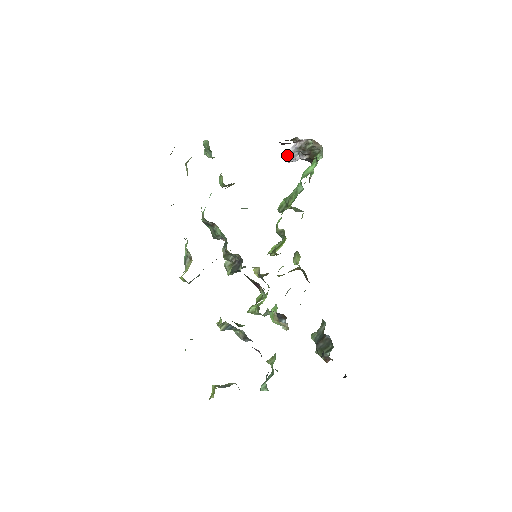
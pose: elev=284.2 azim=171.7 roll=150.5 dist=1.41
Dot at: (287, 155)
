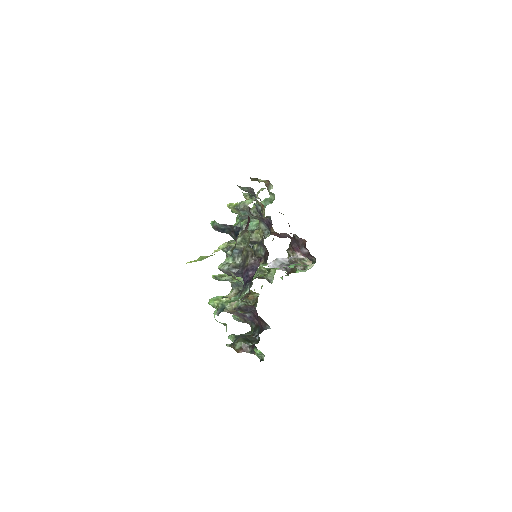
Dot at: occluded
